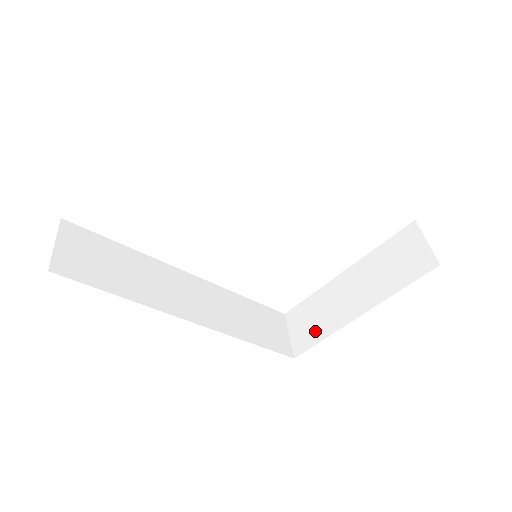
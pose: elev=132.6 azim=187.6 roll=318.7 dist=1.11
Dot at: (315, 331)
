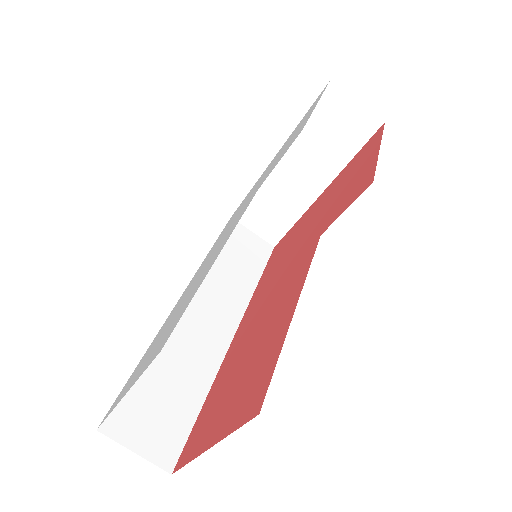
Dot at: (281, 220)
